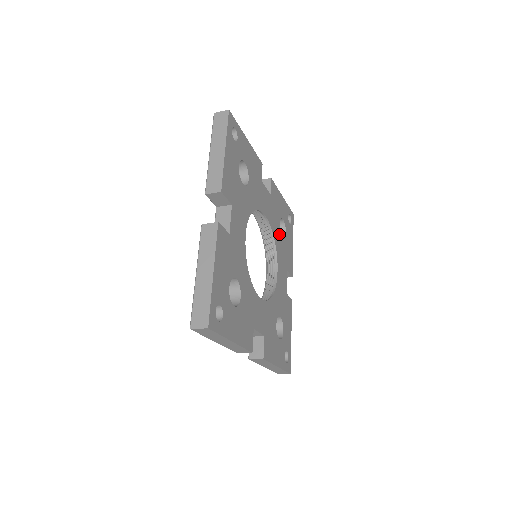
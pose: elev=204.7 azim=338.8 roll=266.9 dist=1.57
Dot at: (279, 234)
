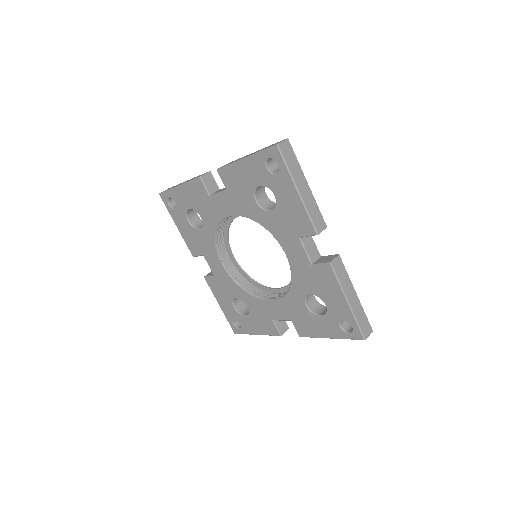
Dot at: occluded
